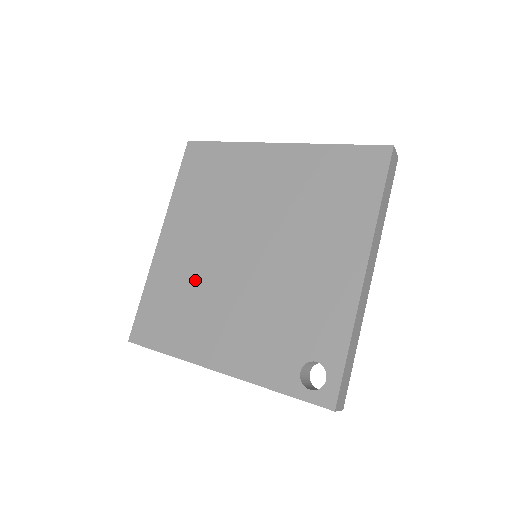
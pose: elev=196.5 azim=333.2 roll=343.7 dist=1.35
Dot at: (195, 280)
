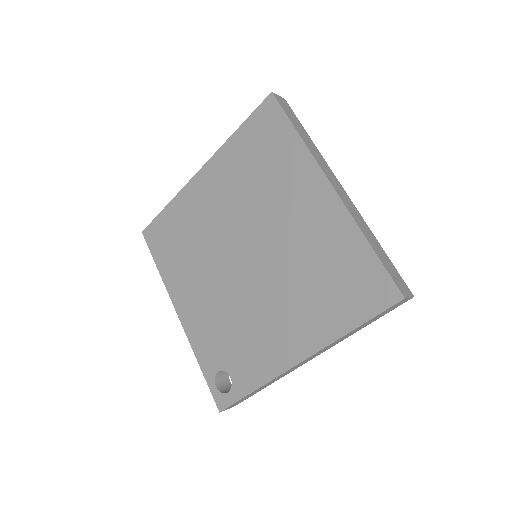
Dot at: (201, 237)
